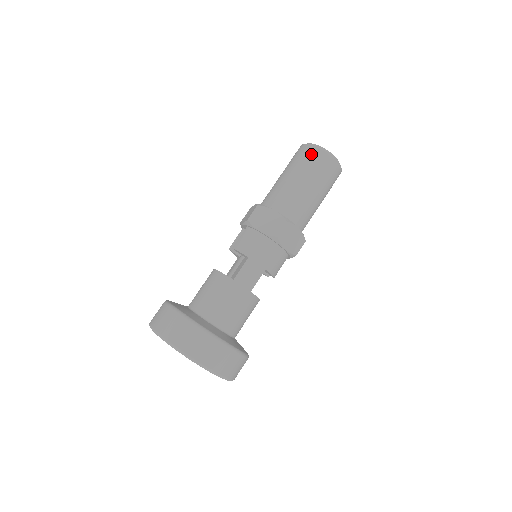
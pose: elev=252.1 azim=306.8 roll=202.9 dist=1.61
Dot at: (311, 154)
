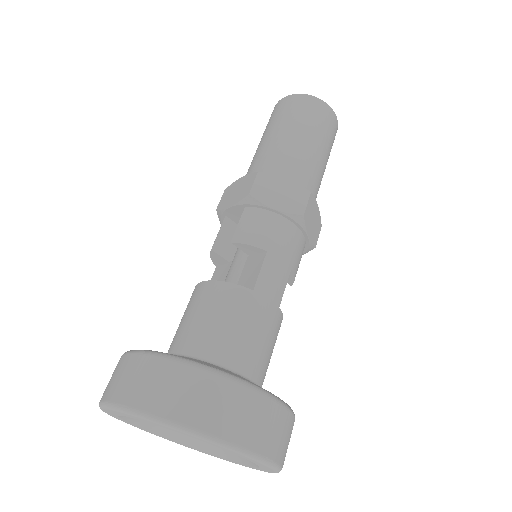
Dot at: (308, 105)
